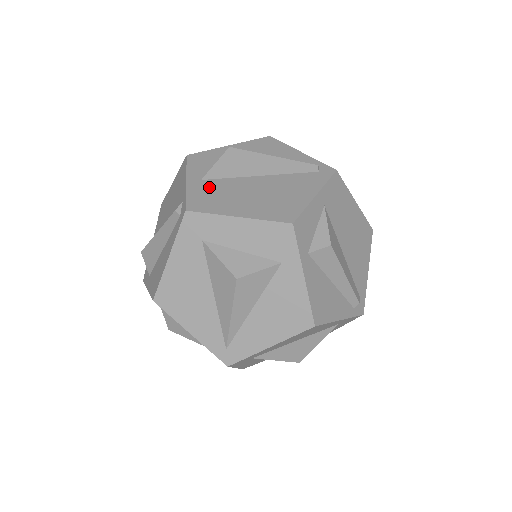
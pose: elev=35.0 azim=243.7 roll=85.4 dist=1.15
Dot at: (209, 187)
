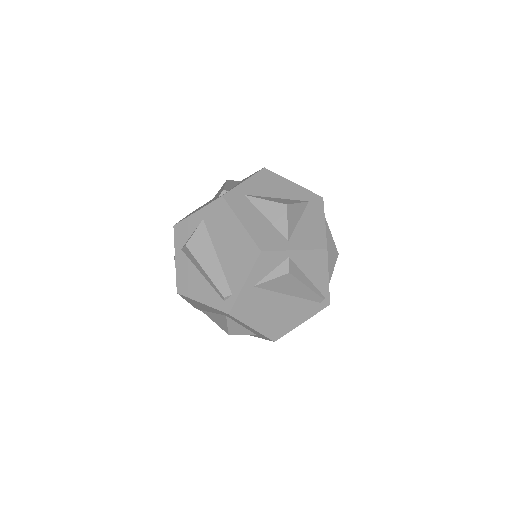
Dot at: (254, 296)
